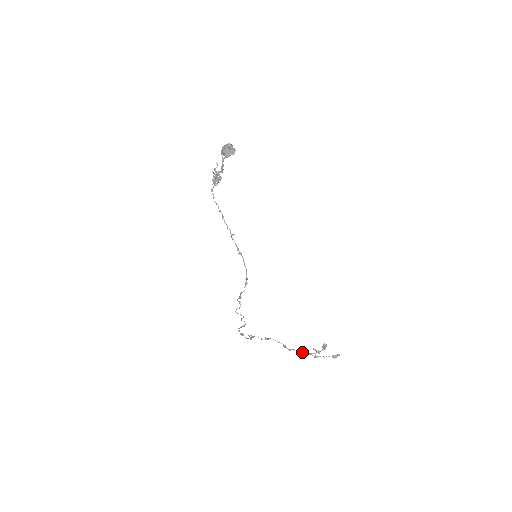
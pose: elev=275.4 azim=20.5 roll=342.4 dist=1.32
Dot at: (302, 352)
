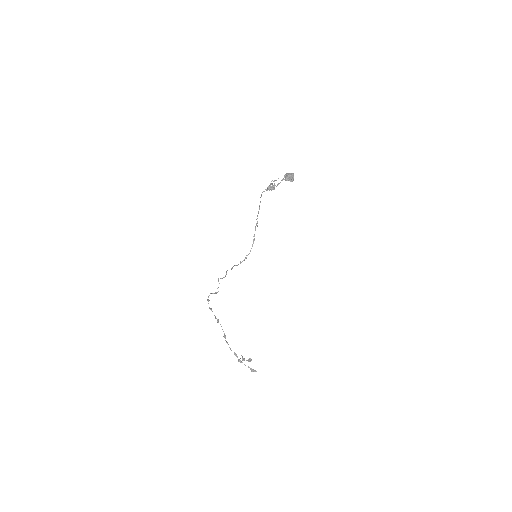
Dot at: occluded
